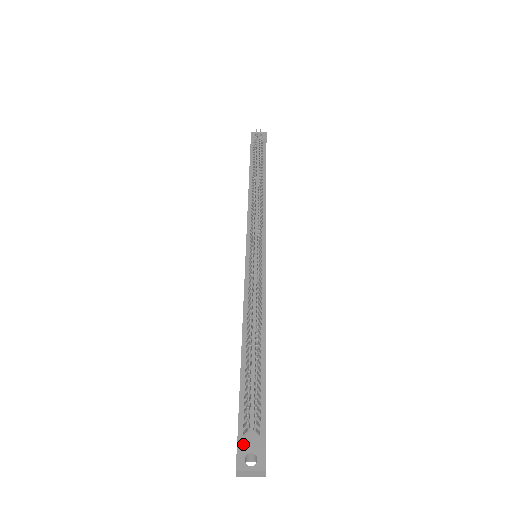
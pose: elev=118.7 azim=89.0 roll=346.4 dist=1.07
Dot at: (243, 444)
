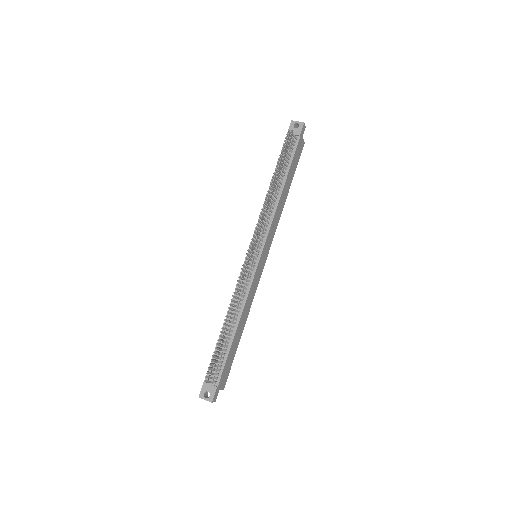
Dot at: (205, 386)
